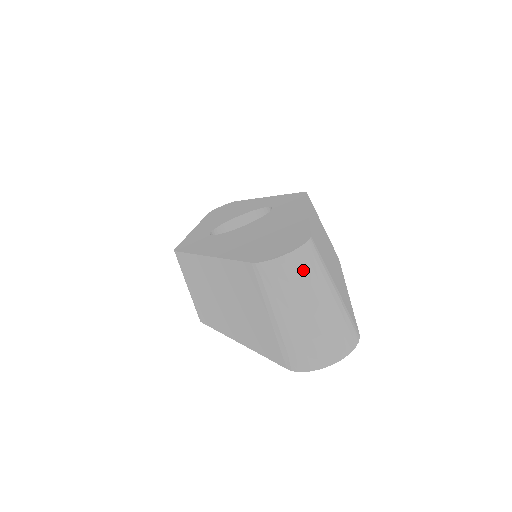
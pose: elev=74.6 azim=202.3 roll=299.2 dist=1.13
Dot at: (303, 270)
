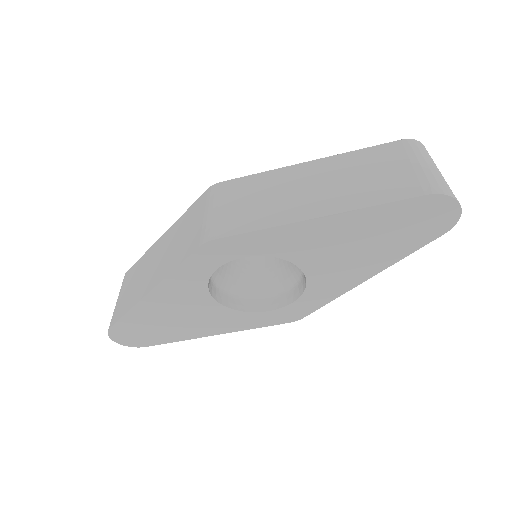
Dot at: occluded
